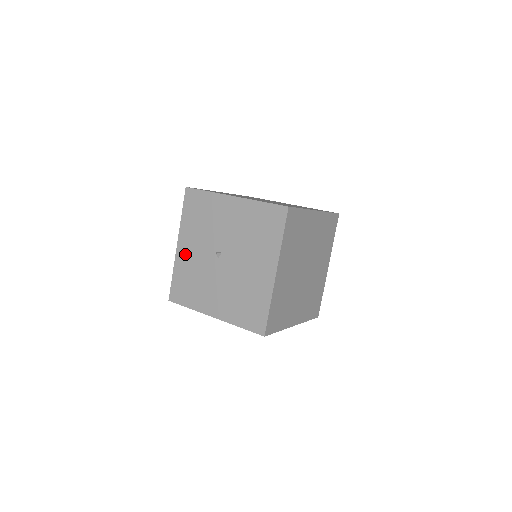
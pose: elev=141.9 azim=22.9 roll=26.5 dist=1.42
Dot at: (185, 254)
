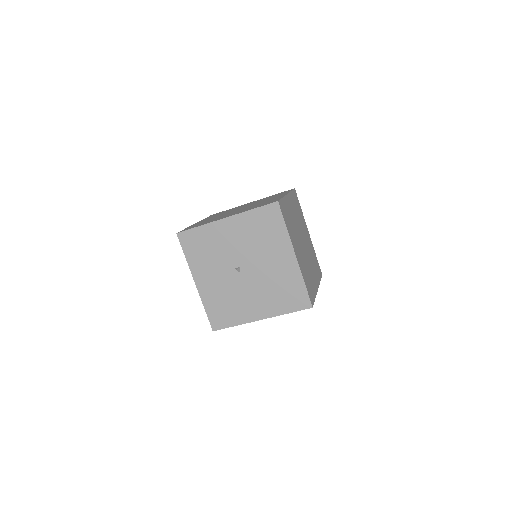
Dot at: (207, 286)
